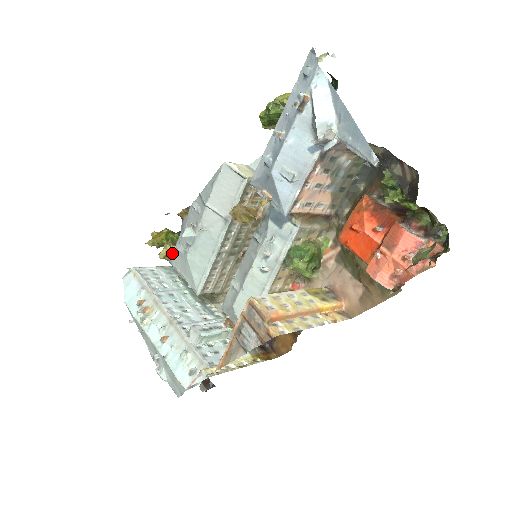
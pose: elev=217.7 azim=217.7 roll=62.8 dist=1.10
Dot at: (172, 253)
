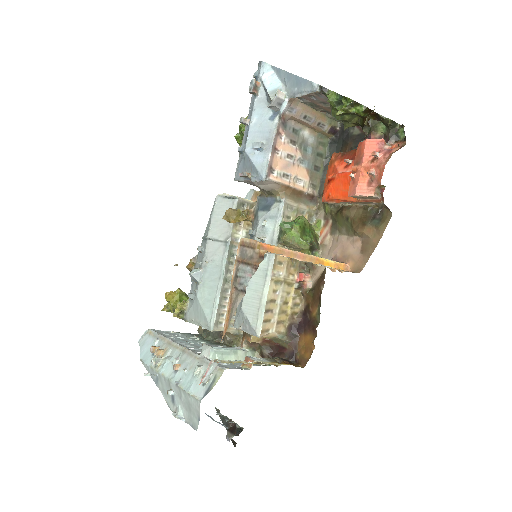
Dot at: (185, 308)
